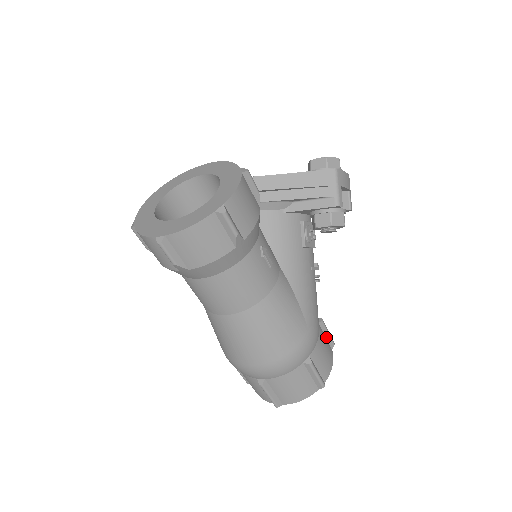
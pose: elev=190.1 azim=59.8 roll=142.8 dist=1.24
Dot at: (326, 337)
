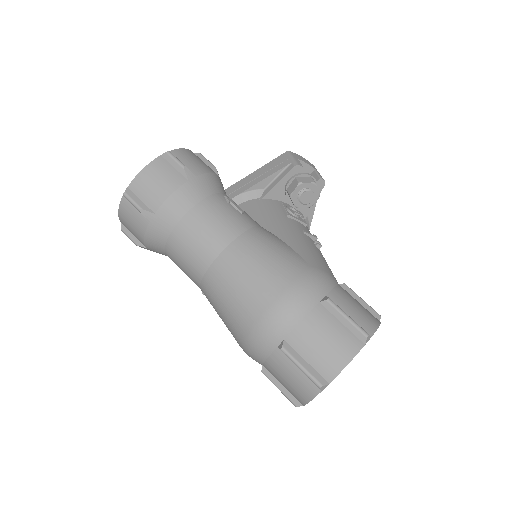
Dot at: (361, 304)
